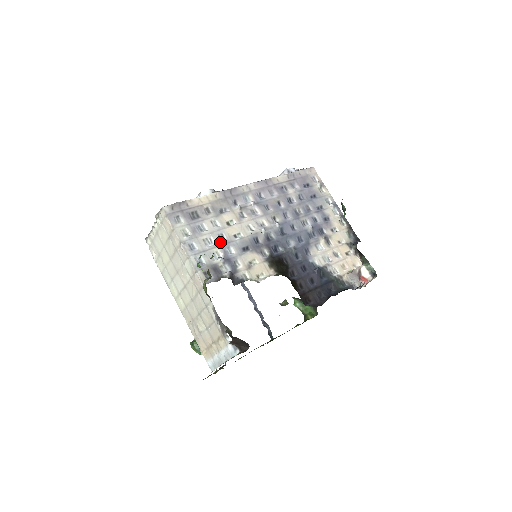
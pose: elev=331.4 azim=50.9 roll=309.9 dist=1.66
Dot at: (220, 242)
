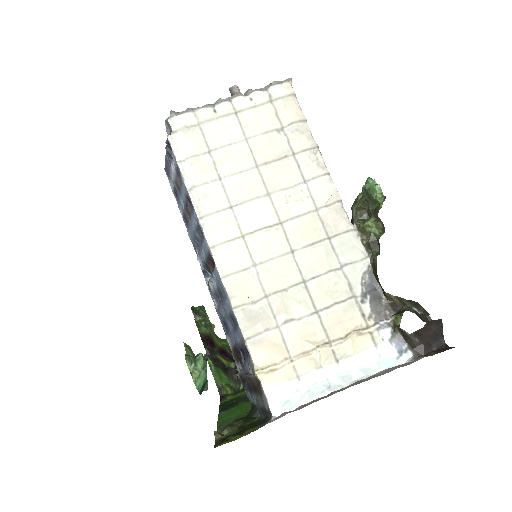
Dot at: occluded
